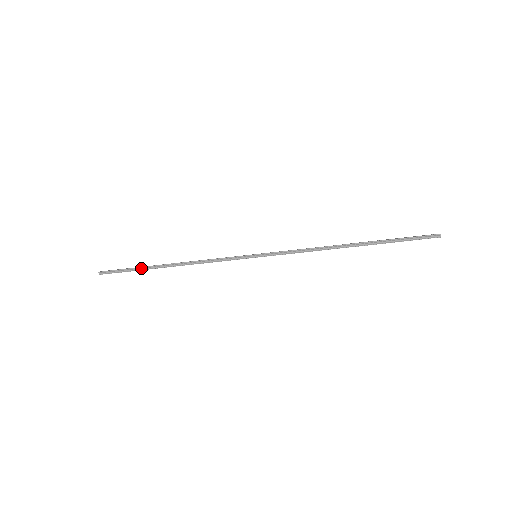
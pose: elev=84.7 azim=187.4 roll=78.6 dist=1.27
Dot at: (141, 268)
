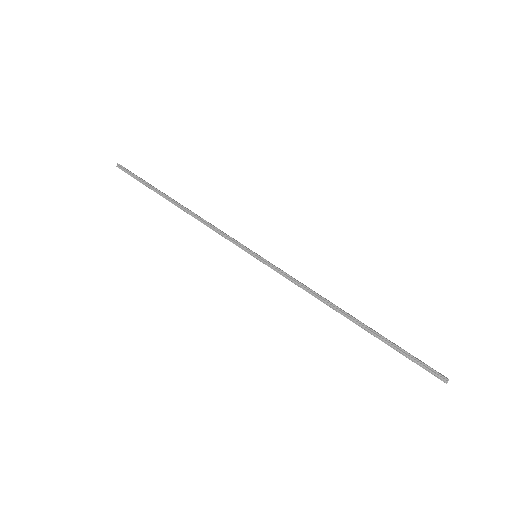
Dot at: (153, 188)
